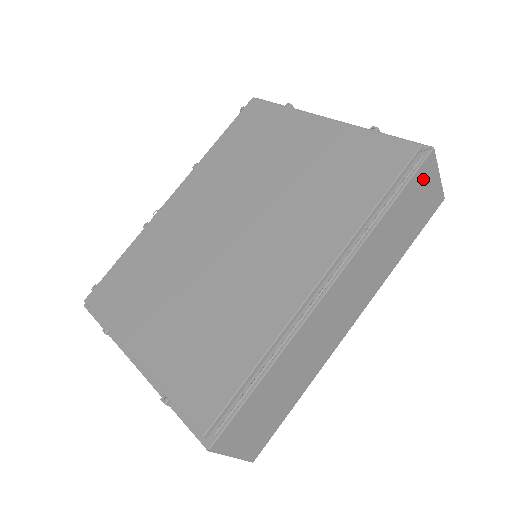
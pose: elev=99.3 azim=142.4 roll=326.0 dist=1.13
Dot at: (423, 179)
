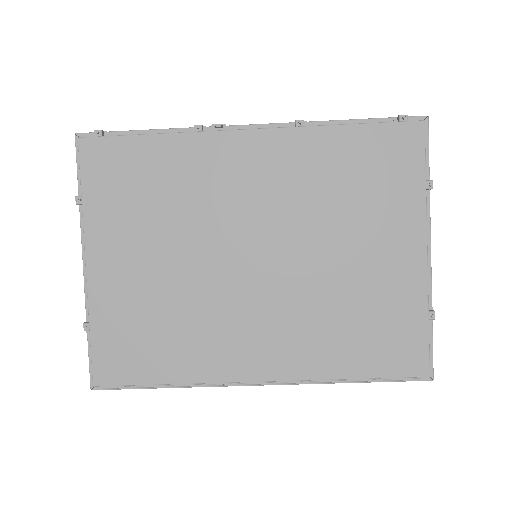
Dot at: occluded
